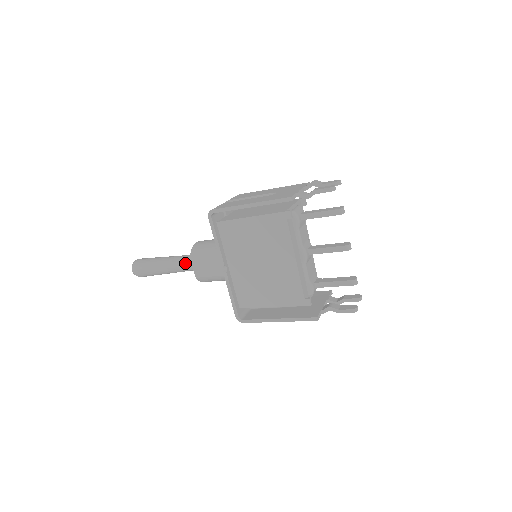
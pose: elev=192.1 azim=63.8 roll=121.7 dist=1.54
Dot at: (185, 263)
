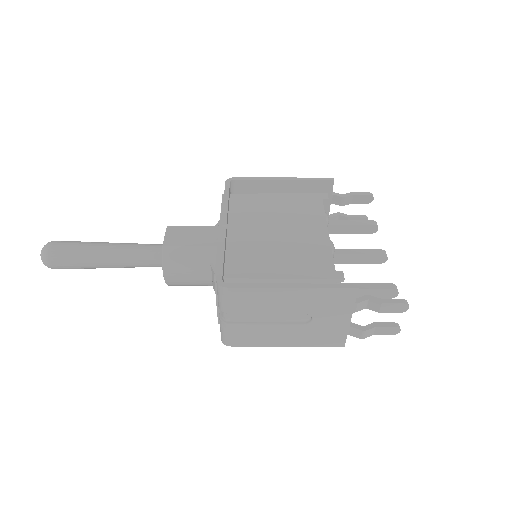
Dot at: (146, 244)
